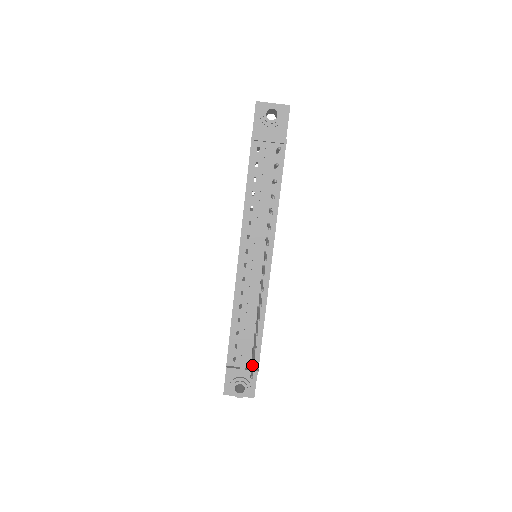
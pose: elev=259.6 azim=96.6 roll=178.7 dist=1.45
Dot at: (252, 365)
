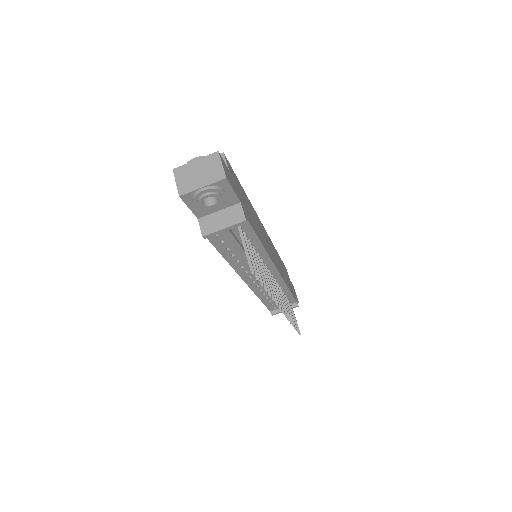
Dot at: (293, 313)
